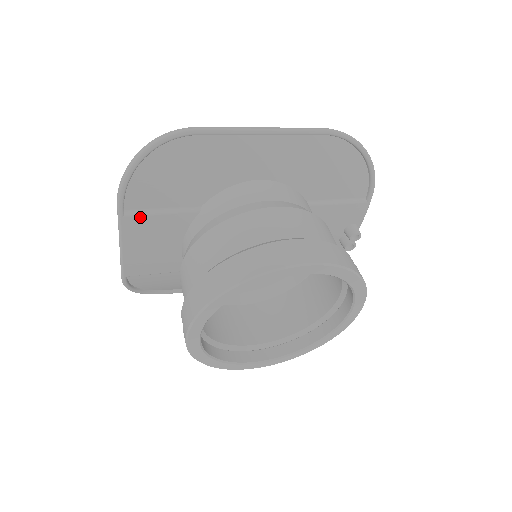
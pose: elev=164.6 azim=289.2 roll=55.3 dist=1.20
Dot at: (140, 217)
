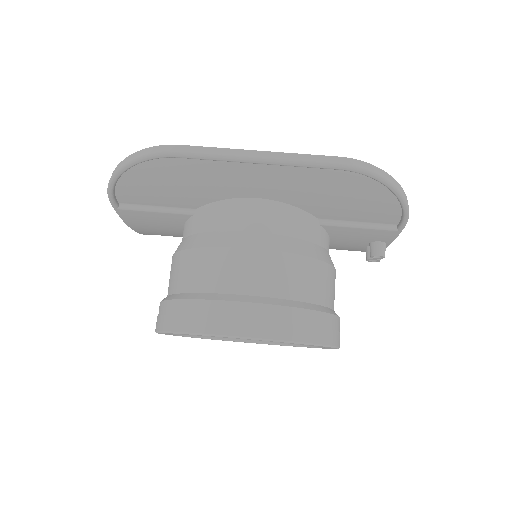
Dot at: (134, 211)
